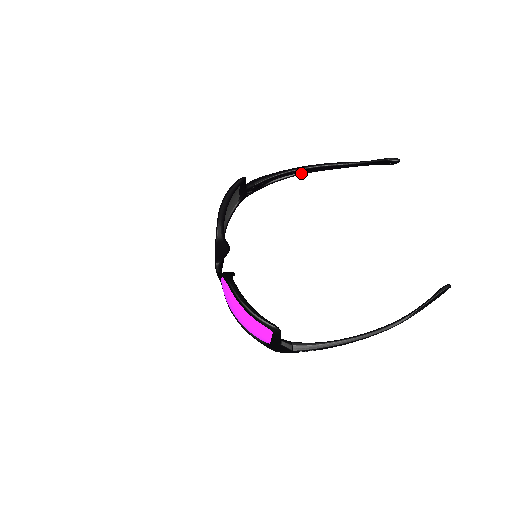
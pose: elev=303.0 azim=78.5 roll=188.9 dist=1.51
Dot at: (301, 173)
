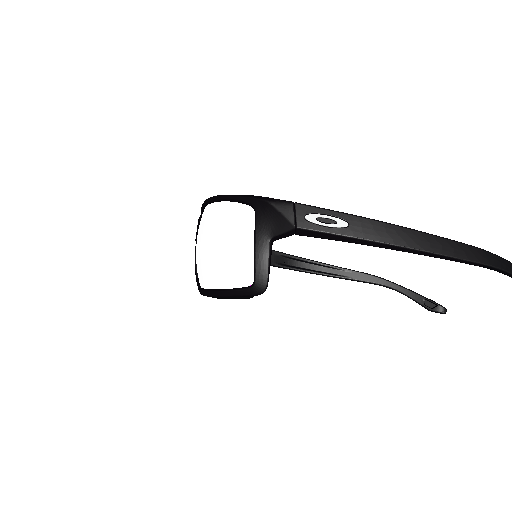
Dot at: (410, 236)
